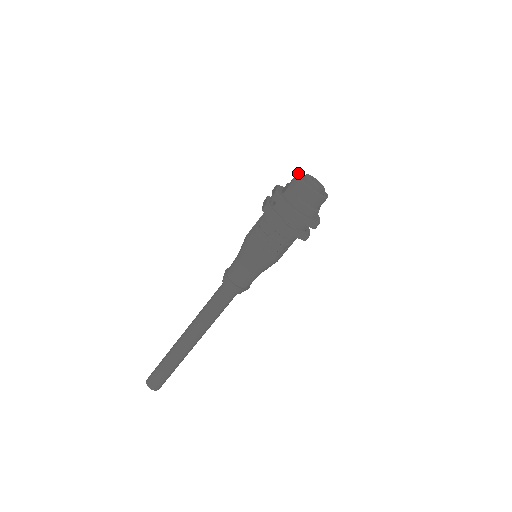
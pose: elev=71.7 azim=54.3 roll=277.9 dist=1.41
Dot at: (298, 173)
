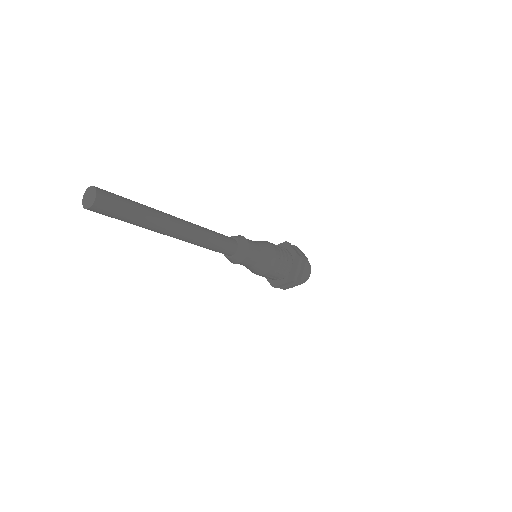
Dot at: occluded
